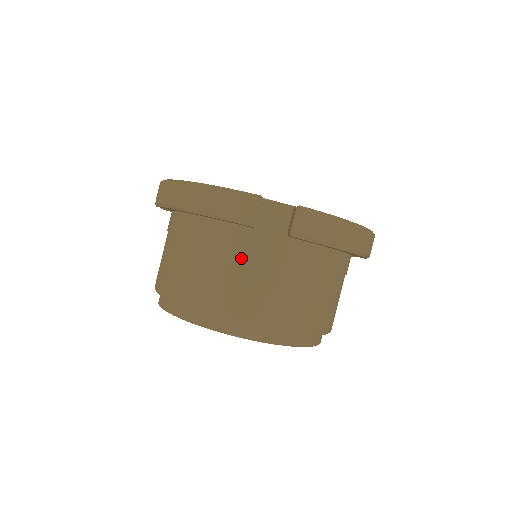
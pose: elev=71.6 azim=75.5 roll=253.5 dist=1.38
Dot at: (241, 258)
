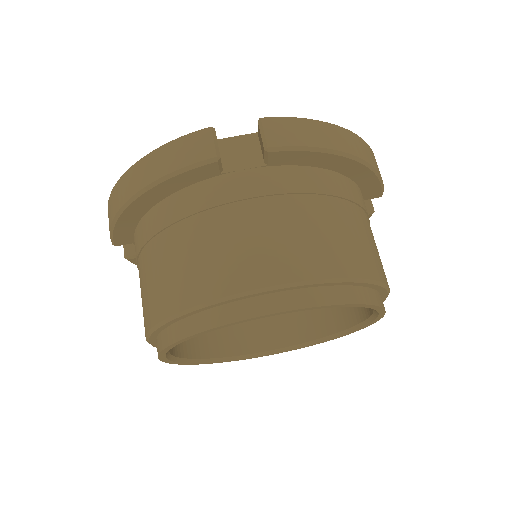
Dot at: (222, 214)
